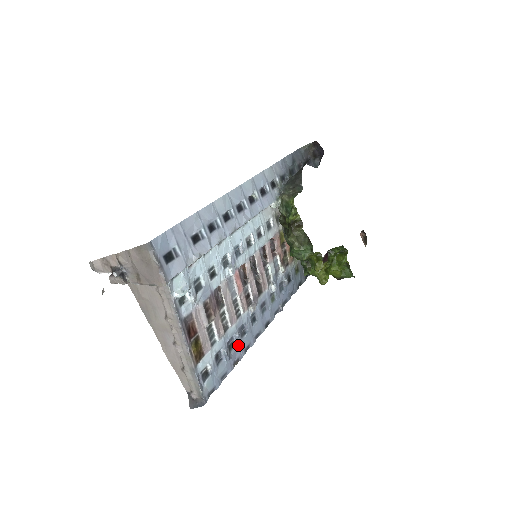
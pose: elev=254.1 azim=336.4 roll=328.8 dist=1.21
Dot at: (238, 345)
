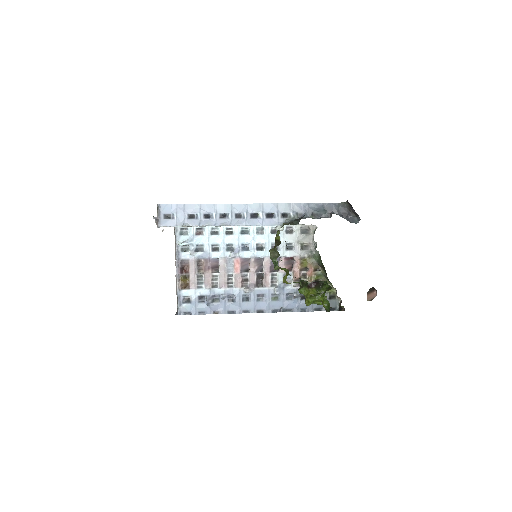
Dot at: (223, 304)
